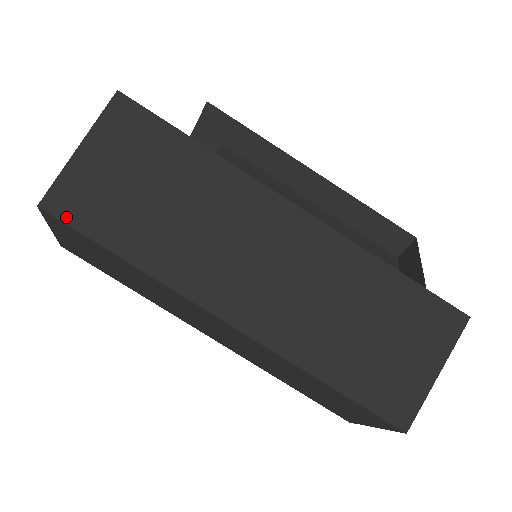
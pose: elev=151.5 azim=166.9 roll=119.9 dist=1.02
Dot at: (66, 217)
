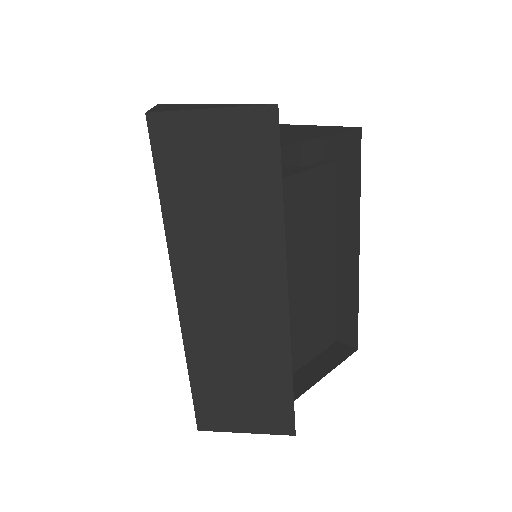
Dot at: (155, 140)
